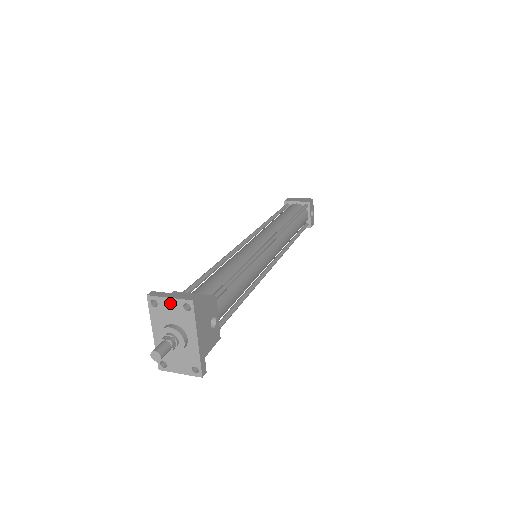
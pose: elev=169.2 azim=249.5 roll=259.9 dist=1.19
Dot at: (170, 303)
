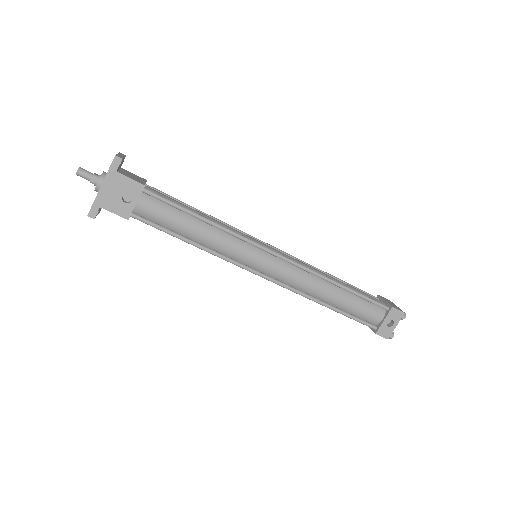
Dot at: occluded
